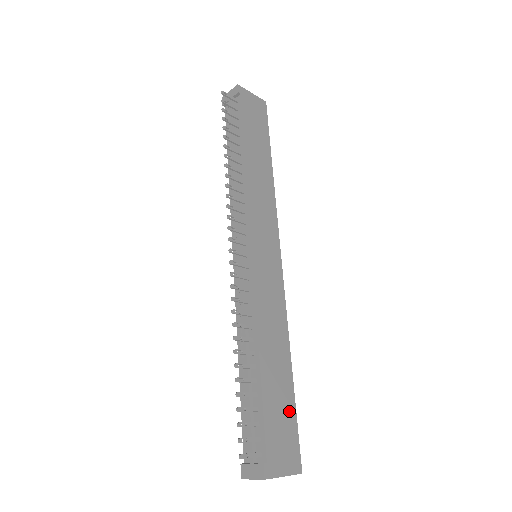
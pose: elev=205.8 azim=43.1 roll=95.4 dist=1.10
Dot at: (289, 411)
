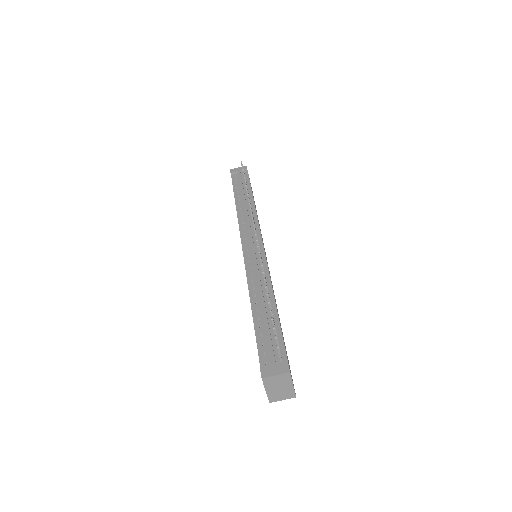
Dot at: (286, 351)
